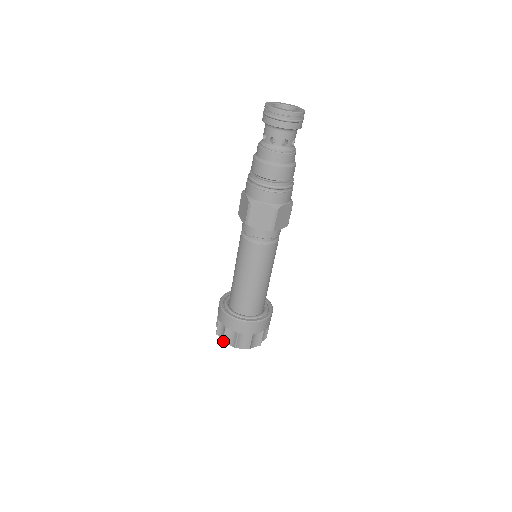
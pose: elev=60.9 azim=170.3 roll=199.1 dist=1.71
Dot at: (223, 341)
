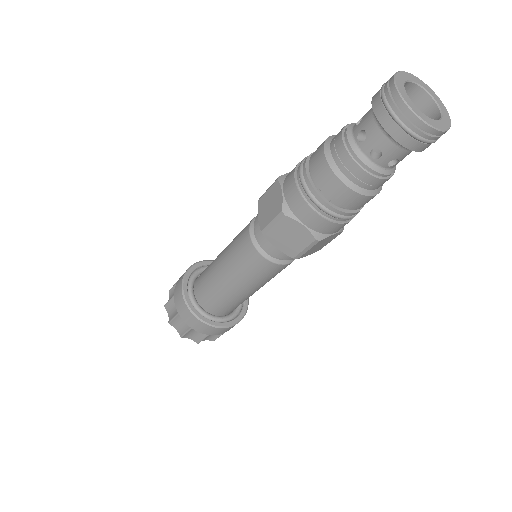
Dot at: occluded
